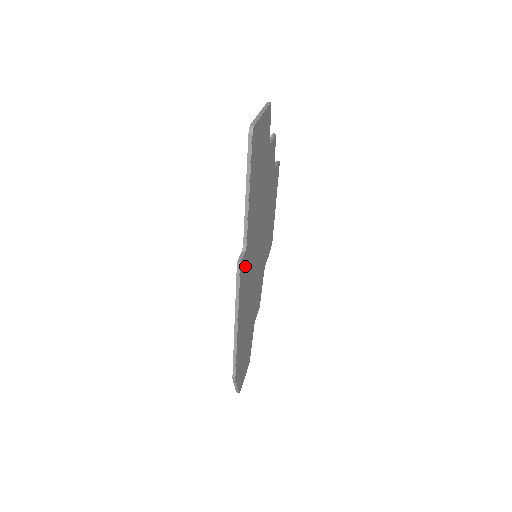
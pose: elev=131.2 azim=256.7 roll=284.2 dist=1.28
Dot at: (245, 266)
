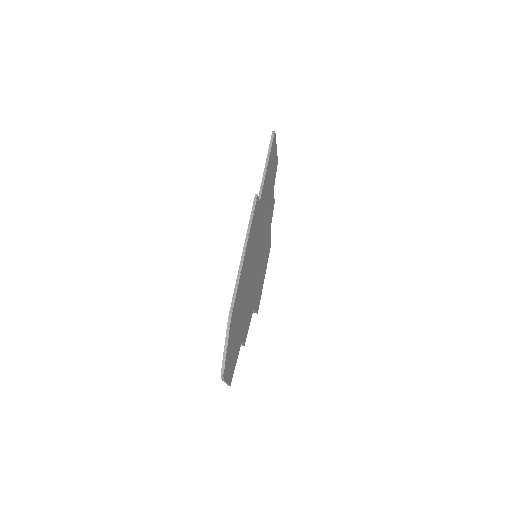
Dot at: (256, 216)
